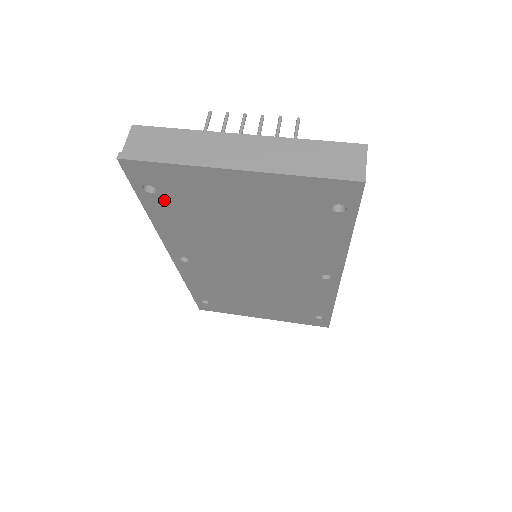
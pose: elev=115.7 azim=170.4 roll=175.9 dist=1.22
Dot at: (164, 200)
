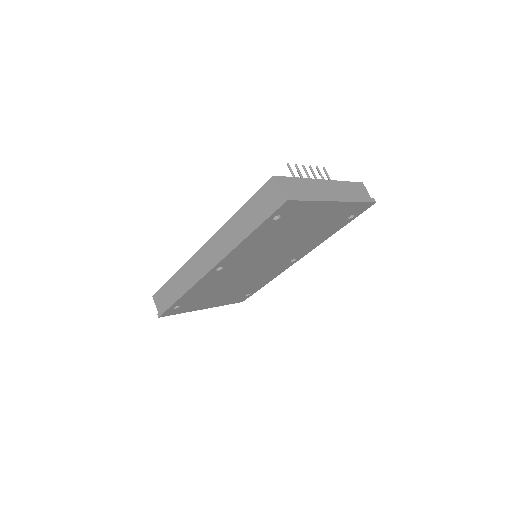
Dot at: (274, 224)
